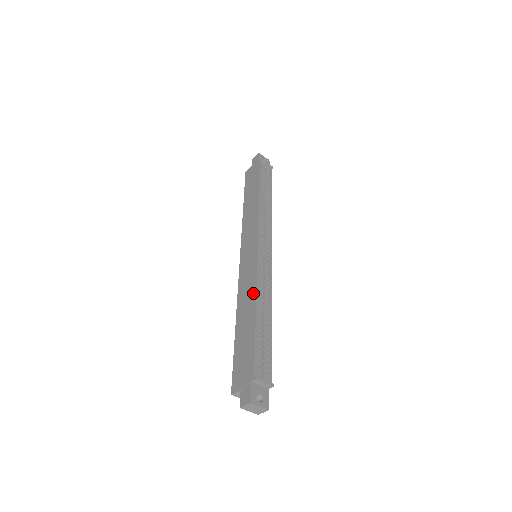
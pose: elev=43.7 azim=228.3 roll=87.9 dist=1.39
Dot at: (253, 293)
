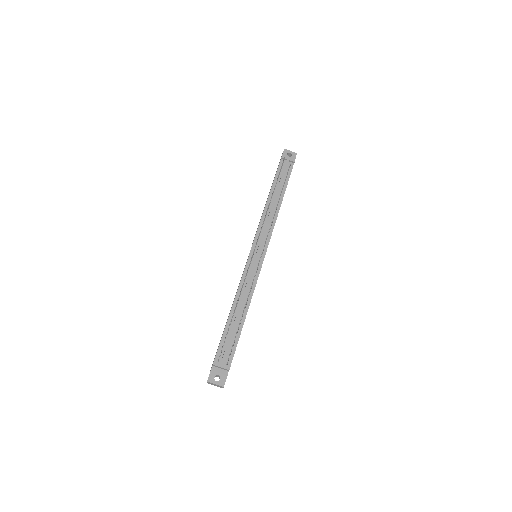
Dot at: (236, 293)
